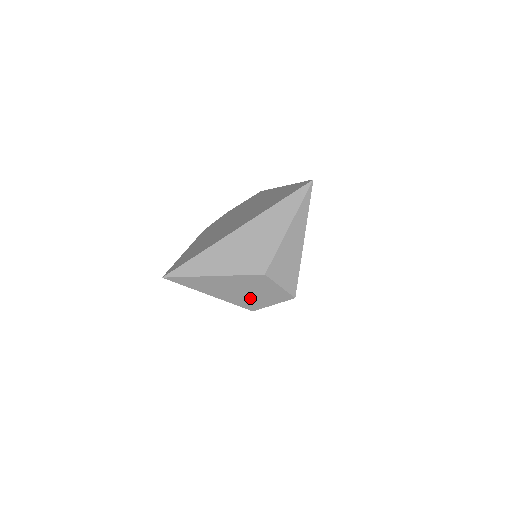
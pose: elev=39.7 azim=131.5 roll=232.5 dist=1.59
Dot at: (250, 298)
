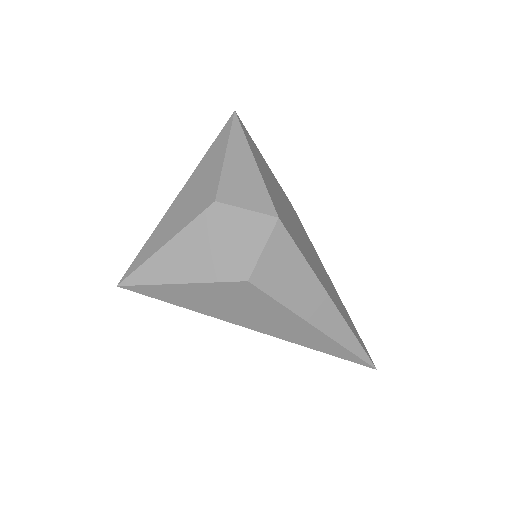
Dot at: (228, 257)
